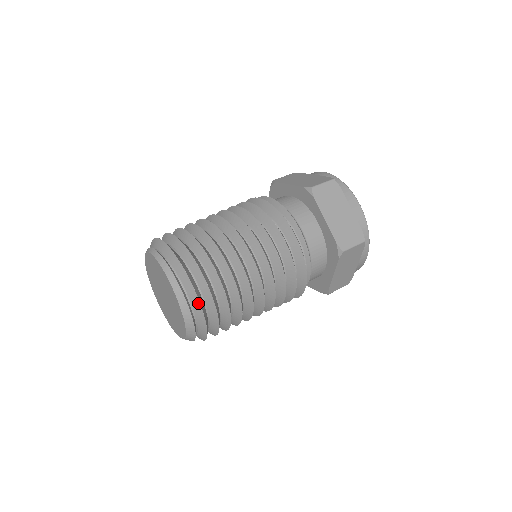
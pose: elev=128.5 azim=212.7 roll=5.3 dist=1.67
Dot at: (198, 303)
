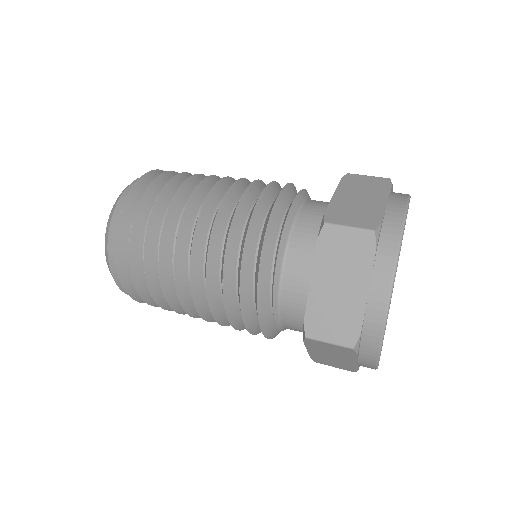
Dot at: (127, 196)
